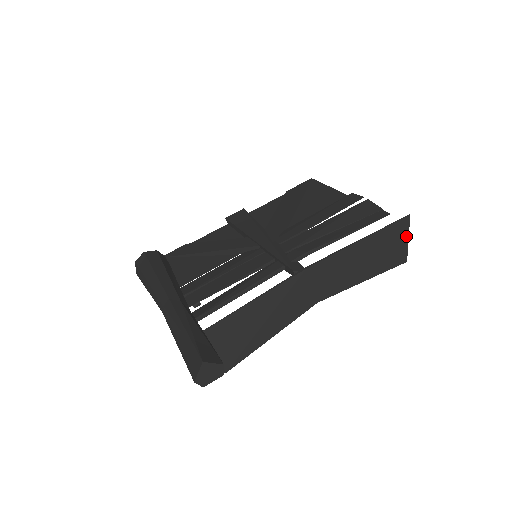
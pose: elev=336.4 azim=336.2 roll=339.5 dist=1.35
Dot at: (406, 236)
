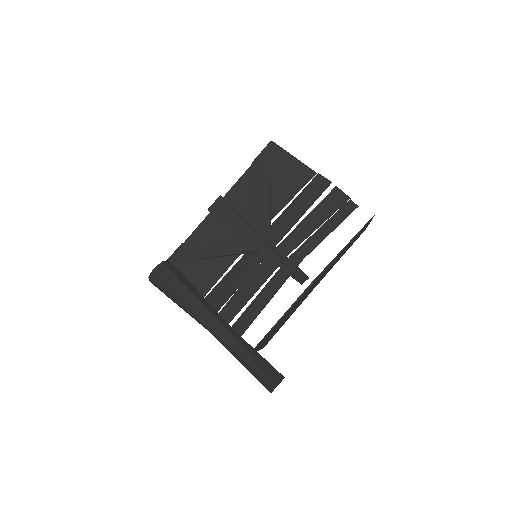
Dot at: (370, 221)
